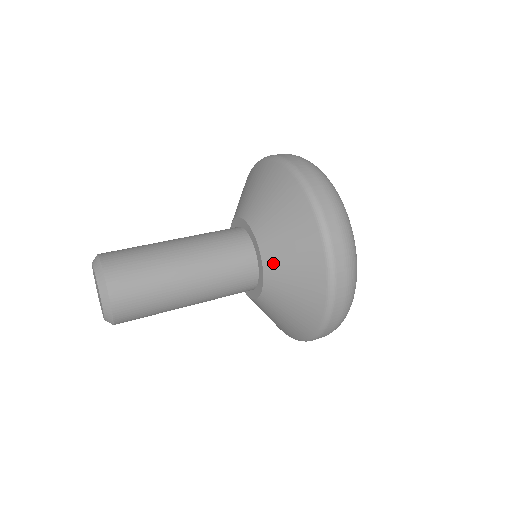
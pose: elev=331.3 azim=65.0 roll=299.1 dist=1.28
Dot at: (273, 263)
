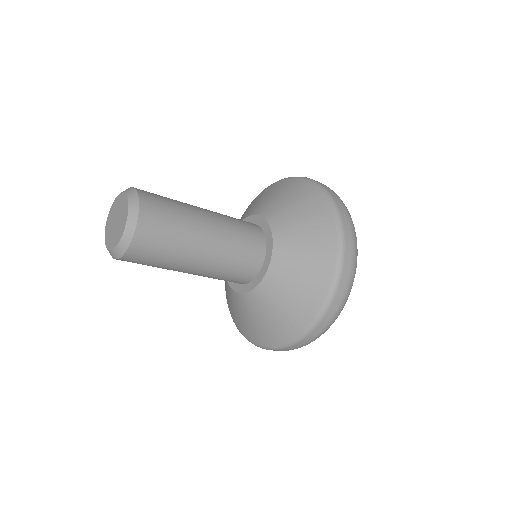
Dot at: (276, 215)
